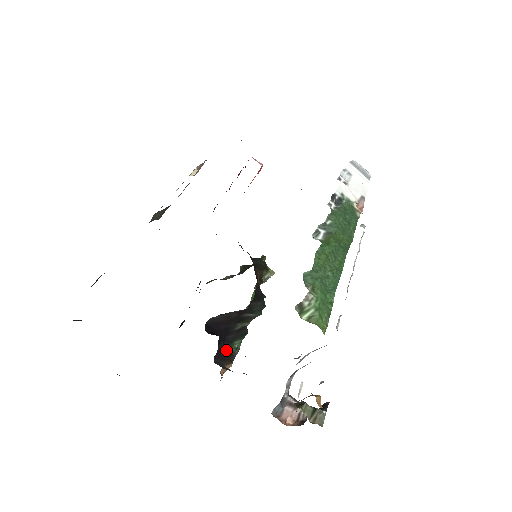
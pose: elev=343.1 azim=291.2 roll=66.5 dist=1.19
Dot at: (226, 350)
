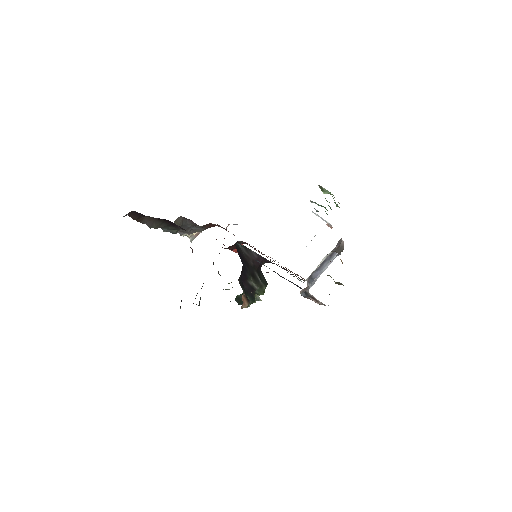
Dot at: (243, 292)
